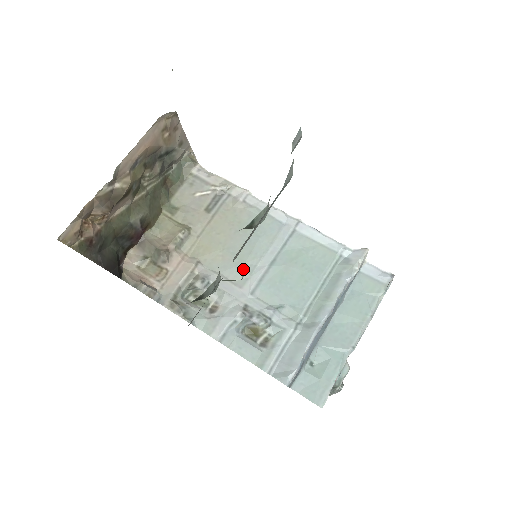
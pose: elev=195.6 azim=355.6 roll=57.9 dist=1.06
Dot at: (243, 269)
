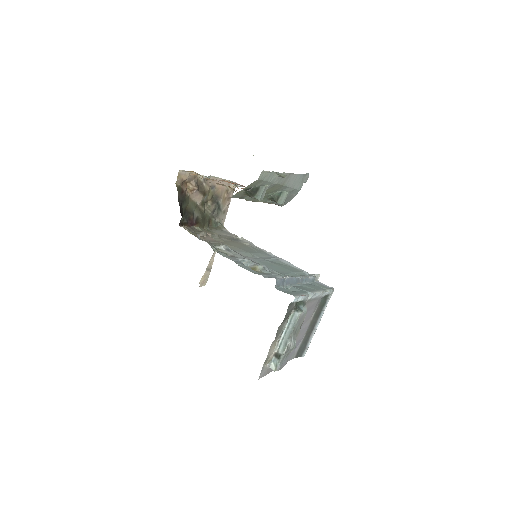
Dot at: (249, 254)
